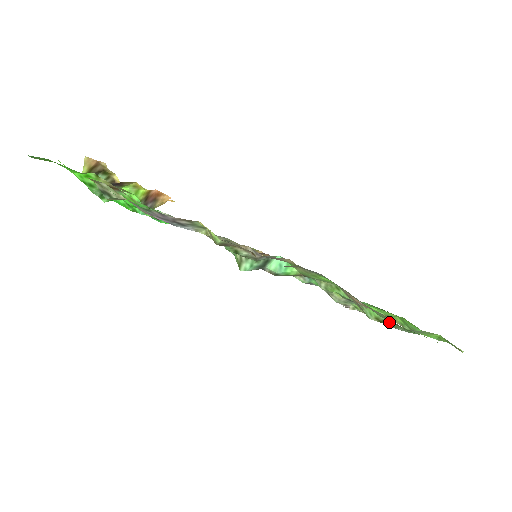
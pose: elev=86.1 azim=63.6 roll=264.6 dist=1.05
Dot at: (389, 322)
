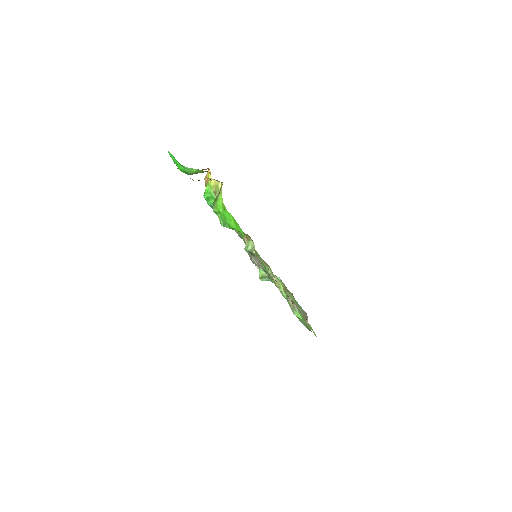
Dot at: (303, 321)
